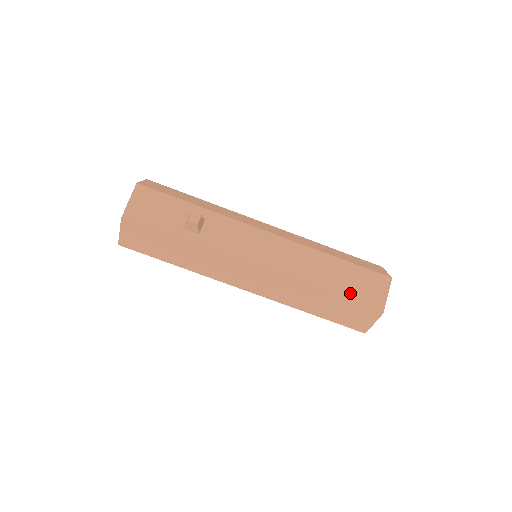
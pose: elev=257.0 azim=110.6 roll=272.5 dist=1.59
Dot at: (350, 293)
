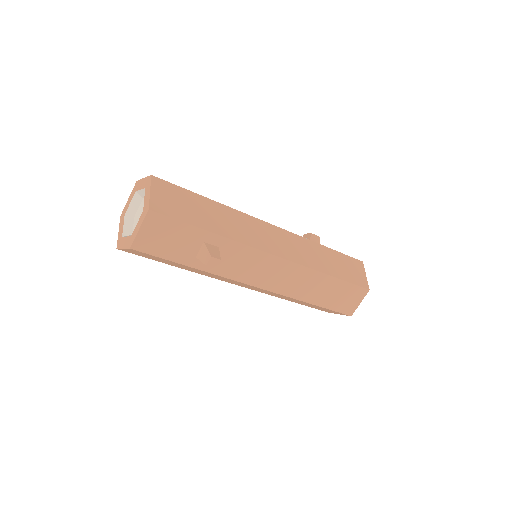
Dot at: (332, 304)
